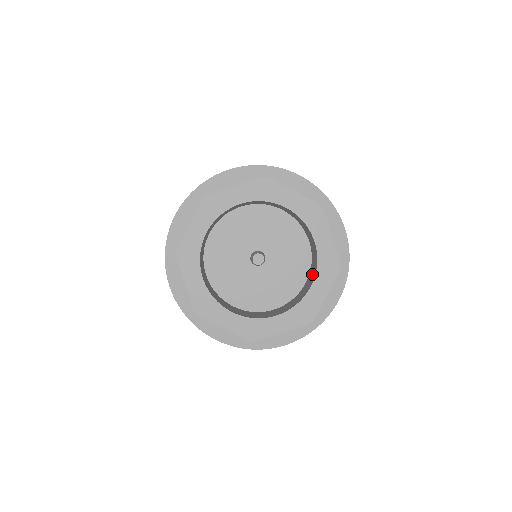
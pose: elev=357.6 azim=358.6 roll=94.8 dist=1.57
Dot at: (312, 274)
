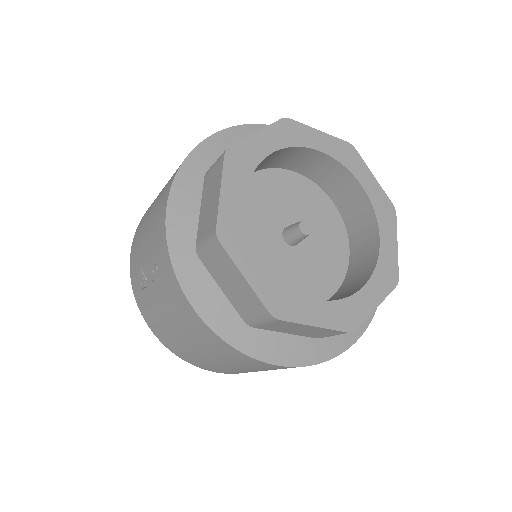
Dot at: (364, 232)
